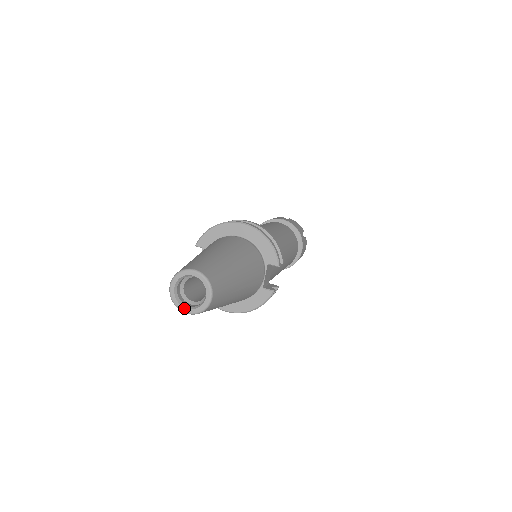
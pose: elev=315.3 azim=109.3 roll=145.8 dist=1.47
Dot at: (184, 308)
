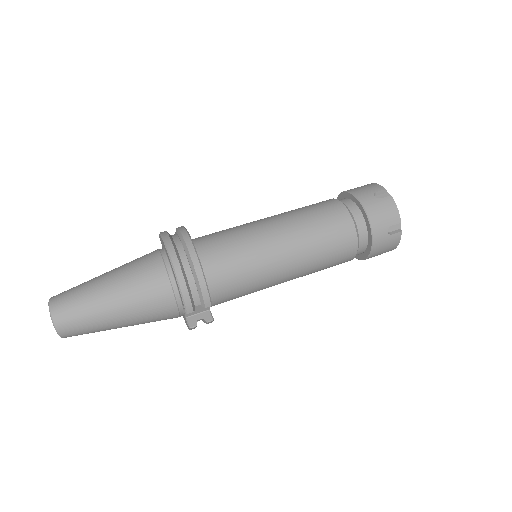
Dot at: occluded
